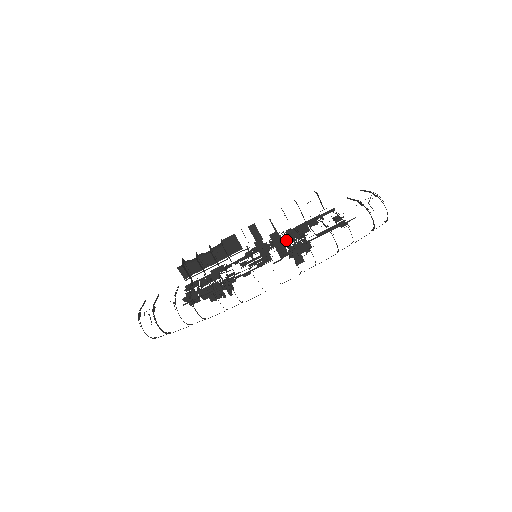
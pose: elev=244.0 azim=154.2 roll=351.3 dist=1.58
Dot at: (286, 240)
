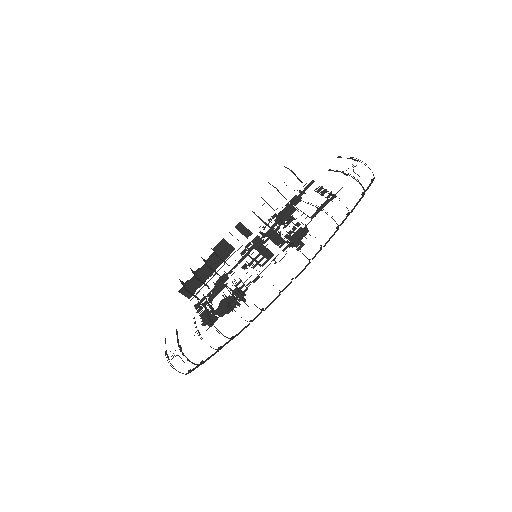
Dot at: (278, 228)
